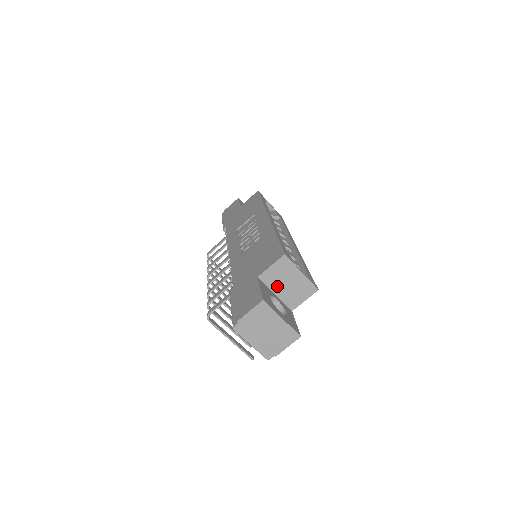
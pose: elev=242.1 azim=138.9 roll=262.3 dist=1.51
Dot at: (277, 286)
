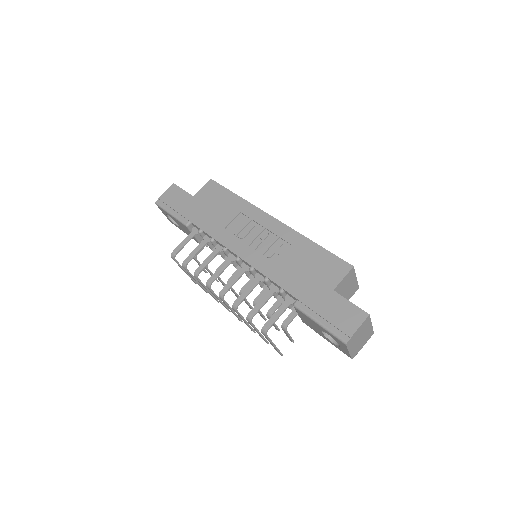
Dot at: (340, 293)
